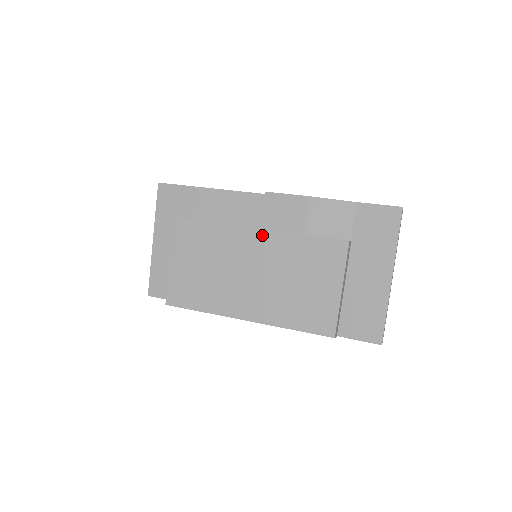
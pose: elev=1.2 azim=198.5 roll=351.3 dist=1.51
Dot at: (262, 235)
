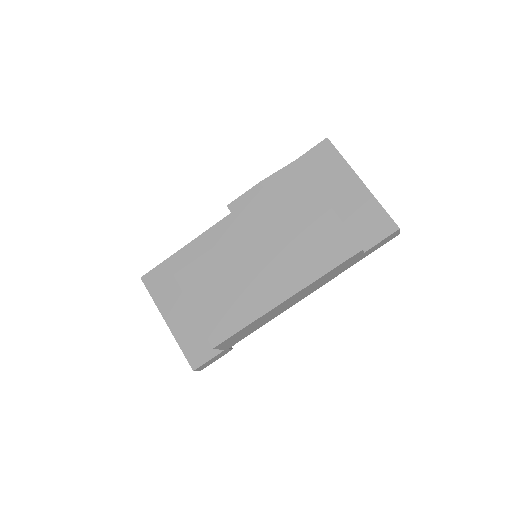
Dot at: (248, 230)
